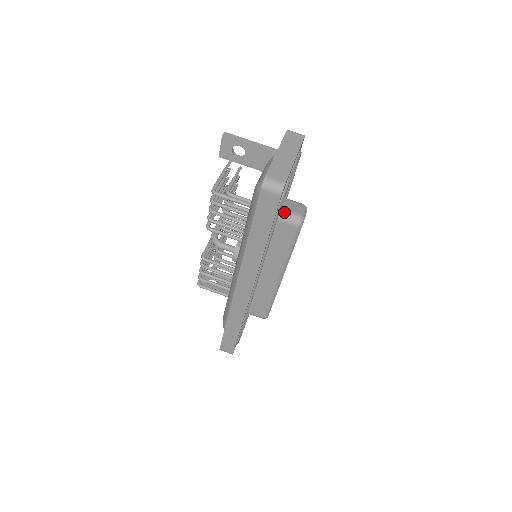
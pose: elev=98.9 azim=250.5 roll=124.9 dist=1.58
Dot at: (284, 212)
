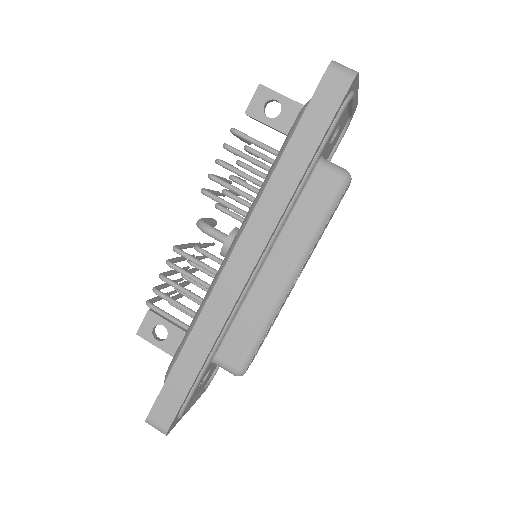
Dot at: (327, 161)
